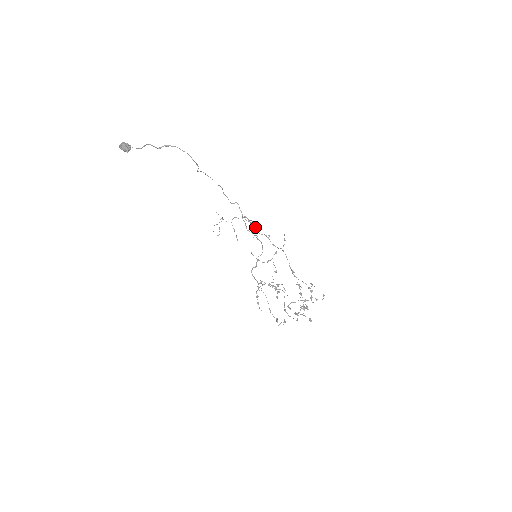
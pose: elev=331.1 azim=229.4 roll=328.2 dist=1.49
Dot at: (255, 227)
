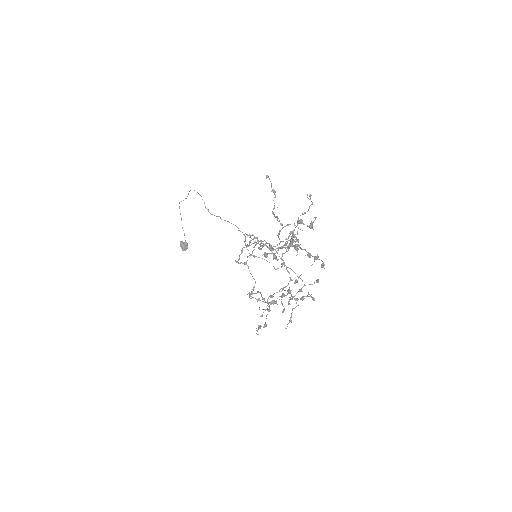
Dot at: occluded
